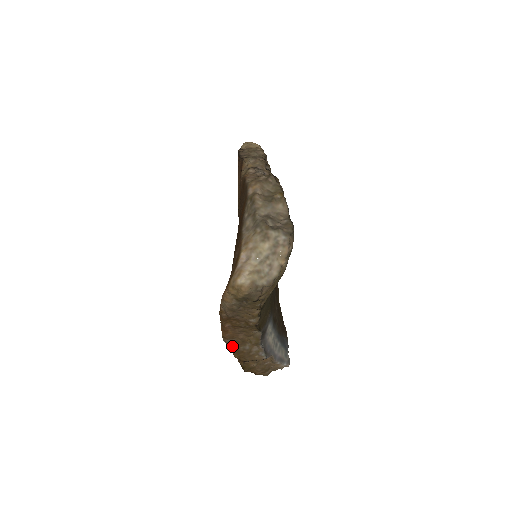
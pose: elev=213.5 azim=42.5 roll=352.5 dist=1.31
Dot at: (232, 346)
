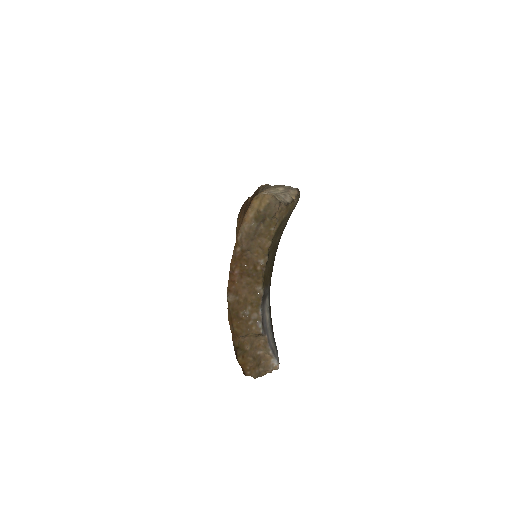
Dot at: (234, 307)
